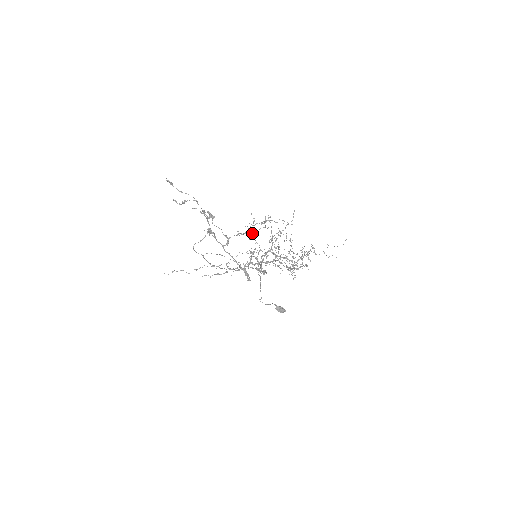
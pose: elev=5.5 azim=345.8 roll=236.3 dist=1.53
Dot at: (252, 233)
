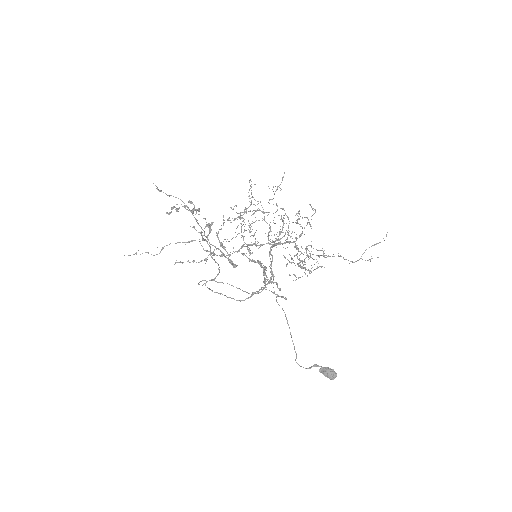
Dot at: (240, 217)
